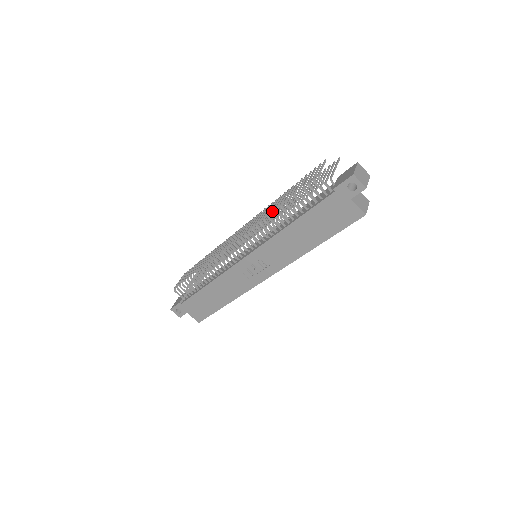
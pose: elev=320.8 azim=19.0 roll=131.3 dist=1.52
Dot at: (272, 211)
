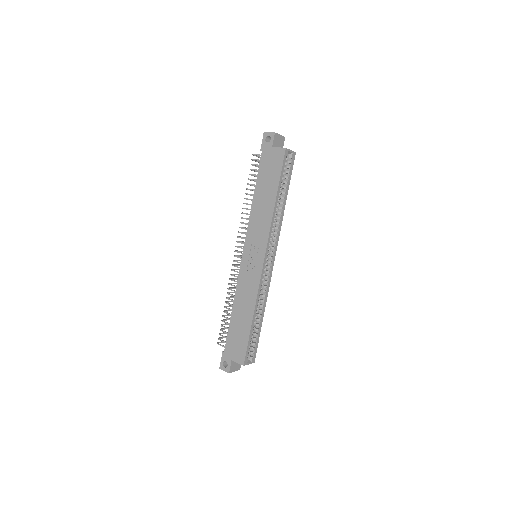
Dot at: (243, 203)
